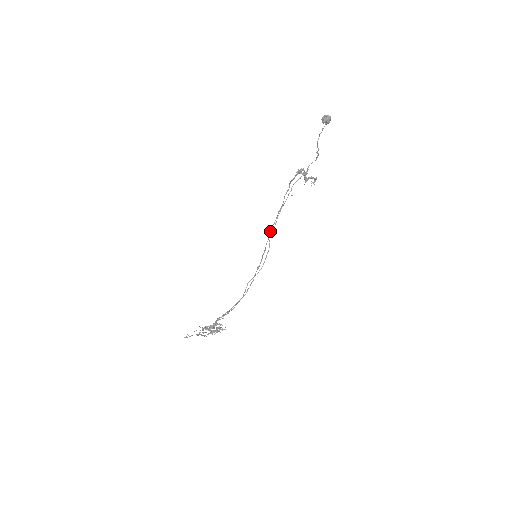
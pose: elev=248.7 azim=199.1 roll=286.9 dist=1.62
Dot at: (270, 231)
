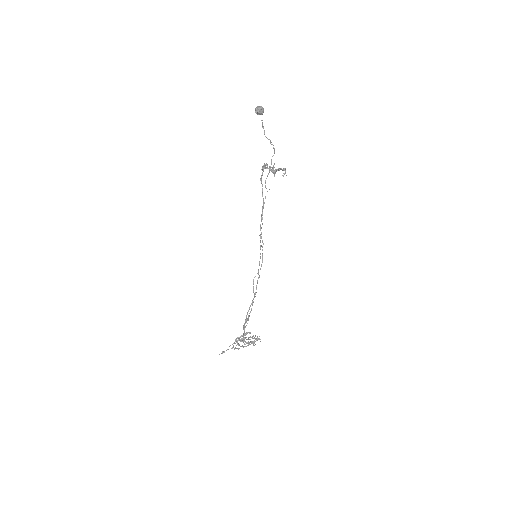
Dot at: (260, 229)
